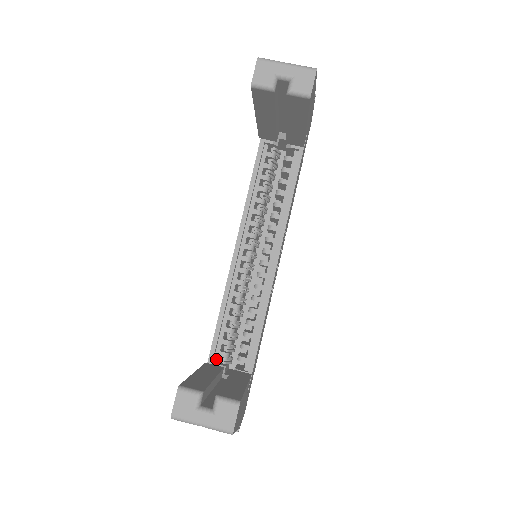
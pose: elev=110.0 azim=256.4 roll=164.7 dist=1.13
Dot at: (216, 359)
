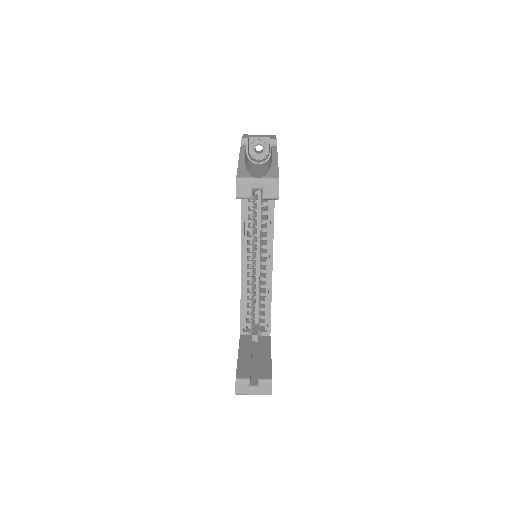
Dot at: (245, 328)
